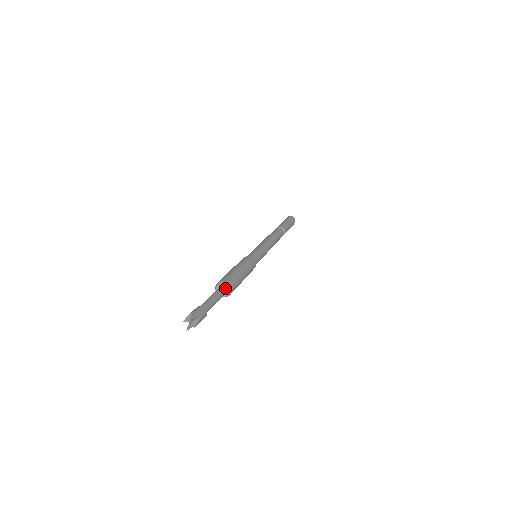
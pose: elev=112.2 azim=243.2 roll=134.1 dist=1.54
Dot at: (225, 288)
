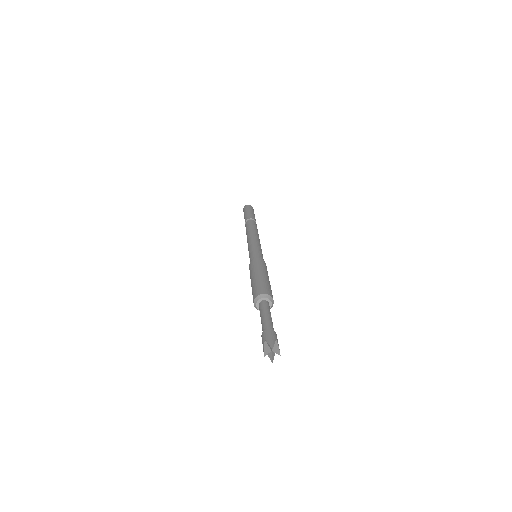
Dot at: (266, 300)
